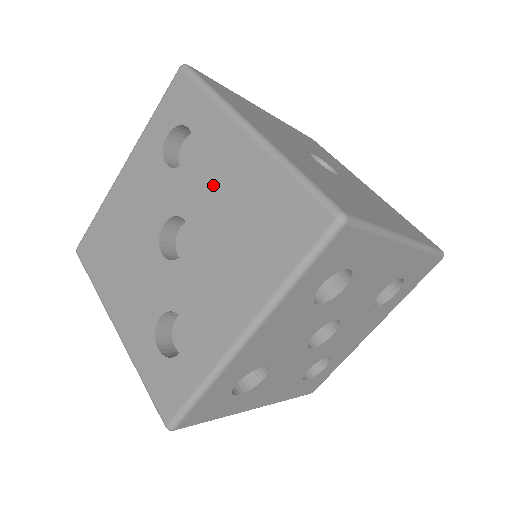
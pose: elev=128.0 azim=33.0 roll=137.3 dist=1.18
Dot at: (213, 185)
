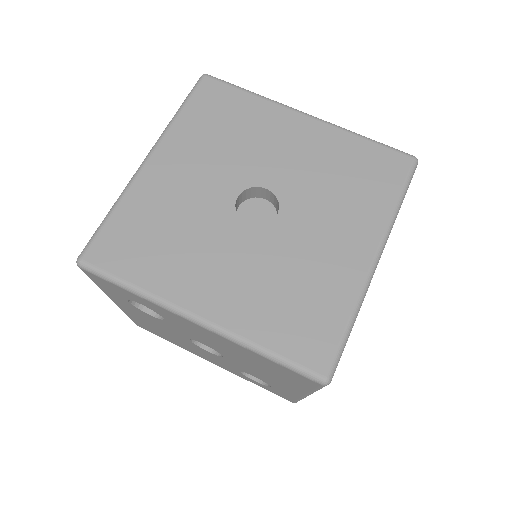
Dot at: (205, 339)
